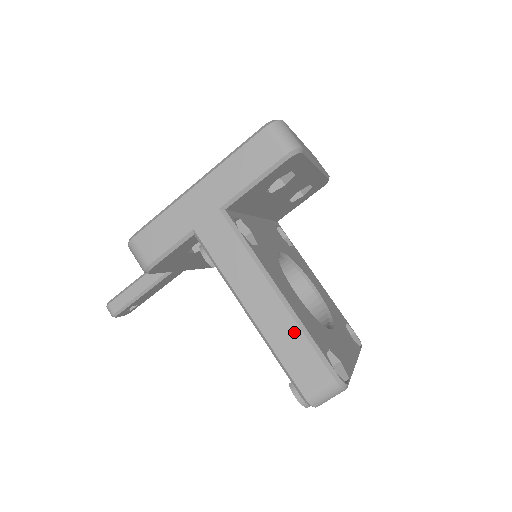
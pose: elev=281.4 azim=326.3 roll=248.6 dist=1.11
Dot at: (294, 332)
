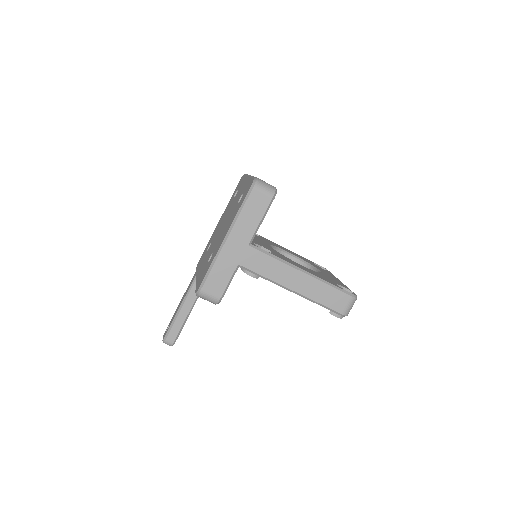
Dot at: (322, 286)
